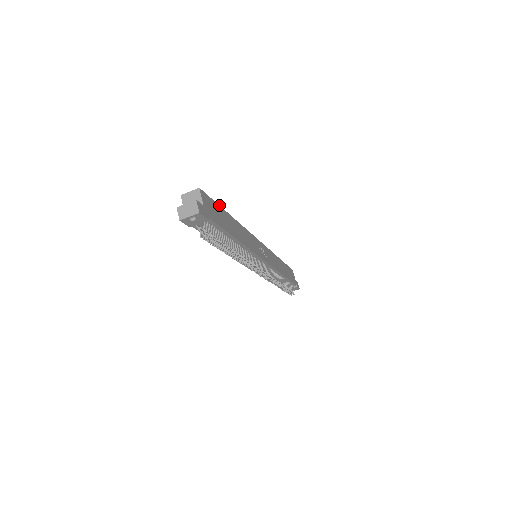
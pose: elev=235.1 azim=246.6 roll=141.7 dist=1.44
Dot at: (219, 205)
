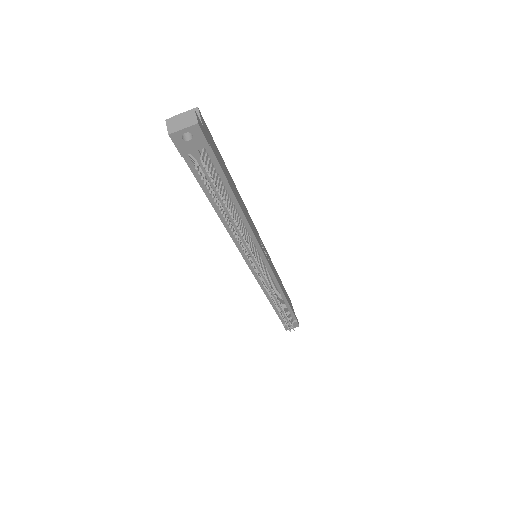
Dot at: (219, 153)
